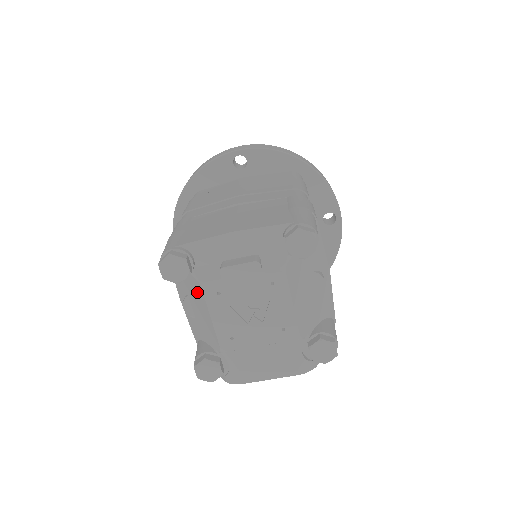
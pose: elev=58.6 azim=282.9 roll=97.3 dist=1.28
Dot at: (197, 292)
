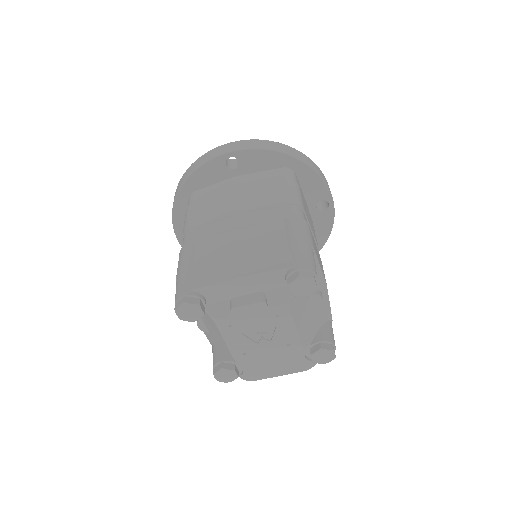
Dot at: (211, 322)
